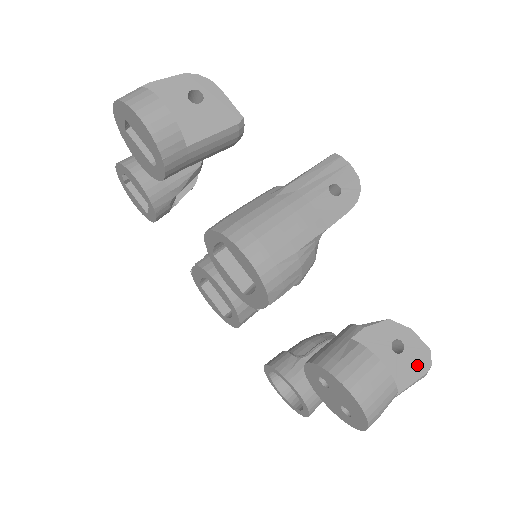
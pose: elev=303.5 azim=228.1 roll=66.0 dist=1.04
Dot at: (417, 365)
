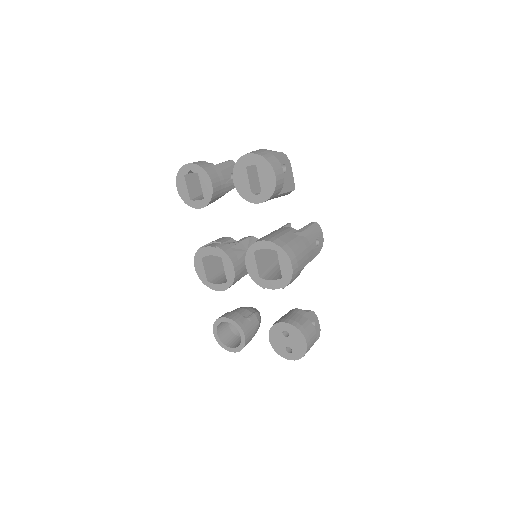
Dot at: occluded
